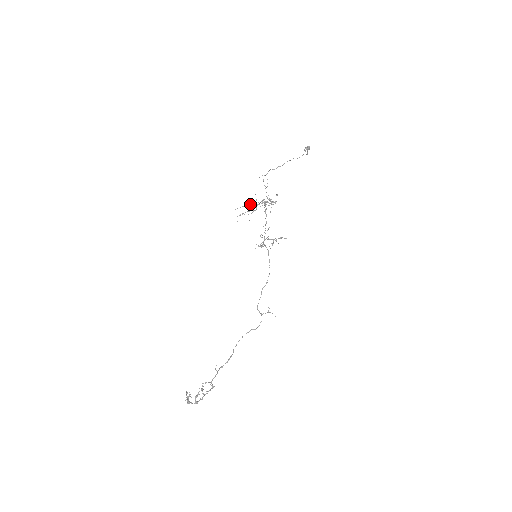
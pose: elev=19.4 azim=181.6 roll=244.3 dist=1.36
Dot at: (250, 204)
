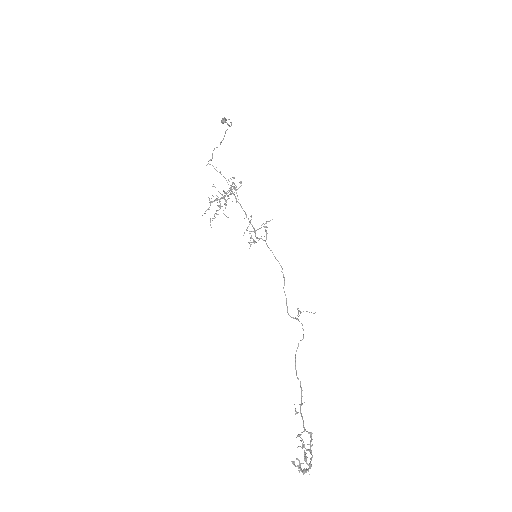
Dot at: occluded
